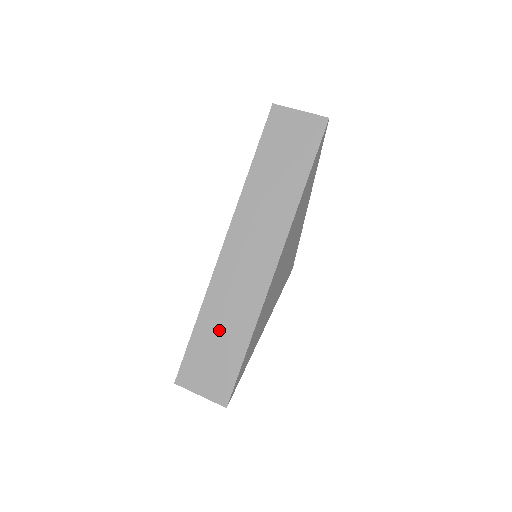
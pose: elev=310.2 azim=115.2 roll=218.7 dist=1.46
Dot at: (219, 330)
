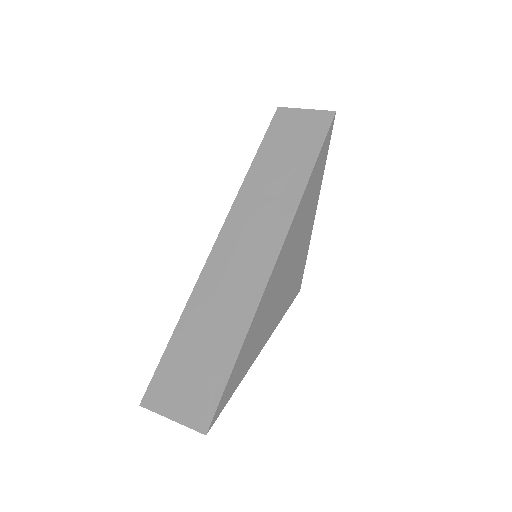
Dot at: (205, 331)
